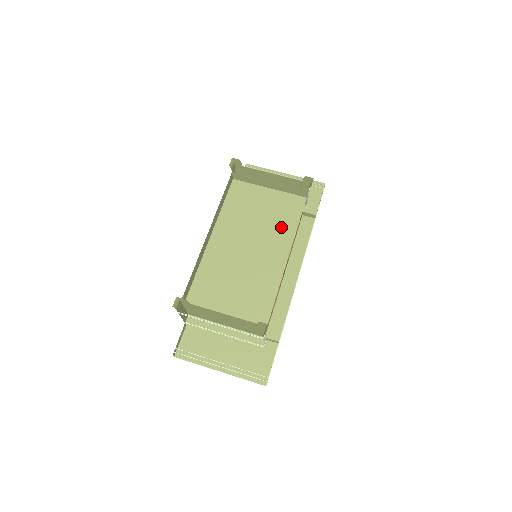
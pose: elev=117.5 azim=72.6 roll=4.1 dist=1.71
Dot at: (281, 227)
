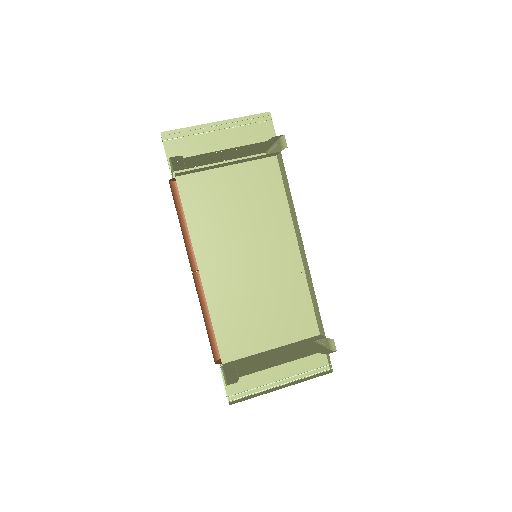
Dot at: (270, 210)
